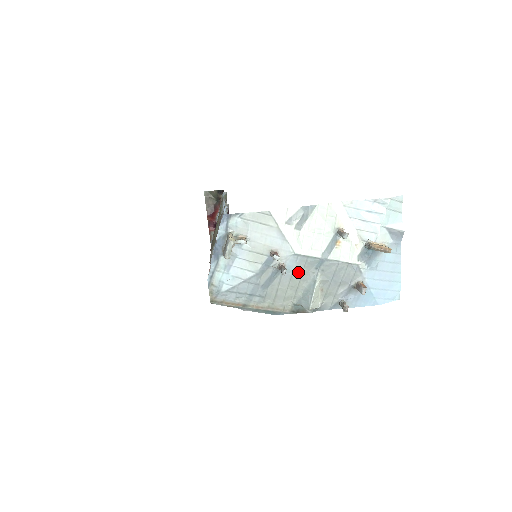
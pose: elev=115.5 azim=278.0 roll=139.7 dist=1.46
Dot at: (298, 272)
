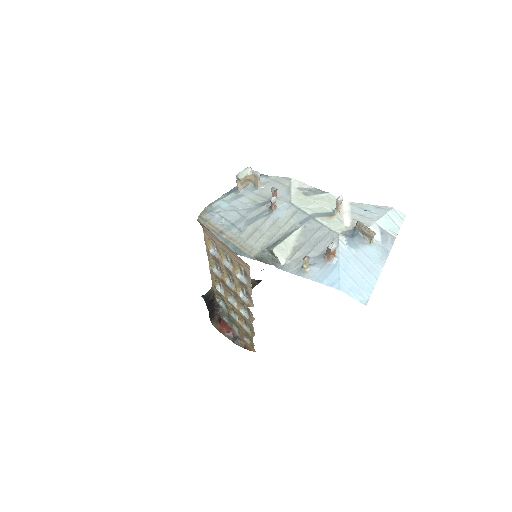
Dot at: (284, 220)
